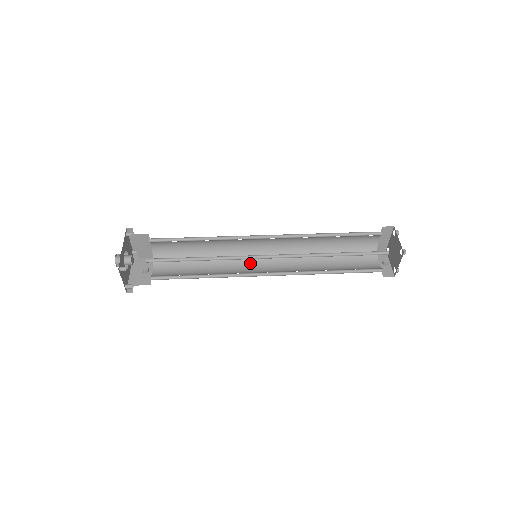
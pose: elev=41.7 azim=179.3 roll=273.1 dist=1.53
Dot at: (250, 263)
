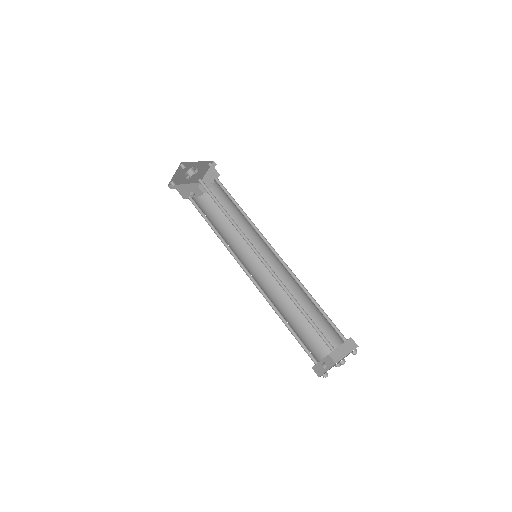
Dot at: (248, 260)
